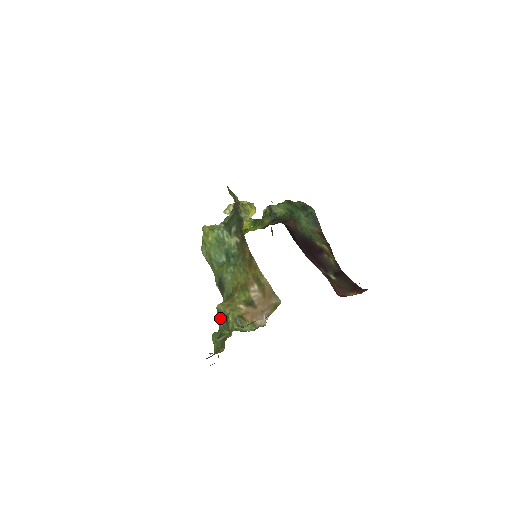
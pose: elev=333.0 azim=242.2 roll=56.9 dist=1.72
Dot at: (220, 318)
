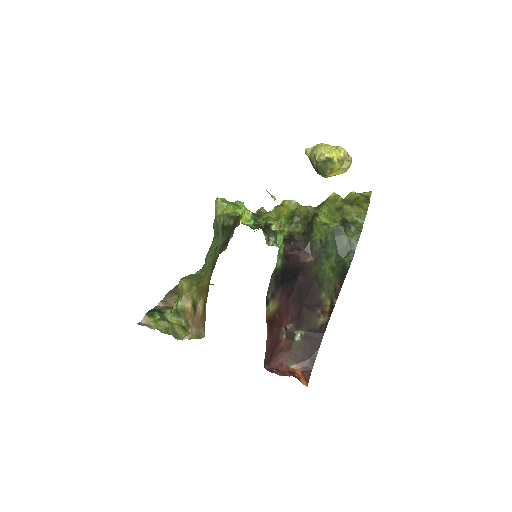
Dot at: occluded
